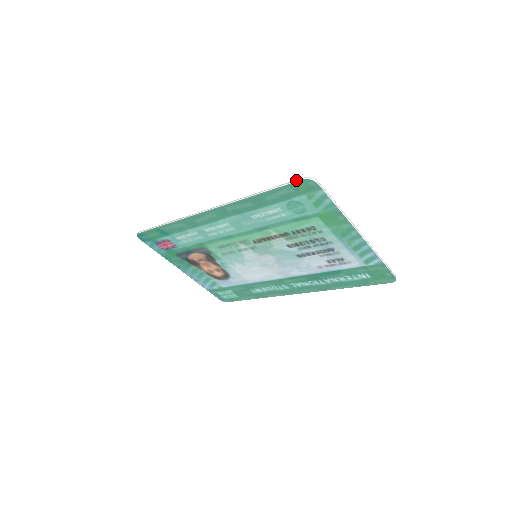
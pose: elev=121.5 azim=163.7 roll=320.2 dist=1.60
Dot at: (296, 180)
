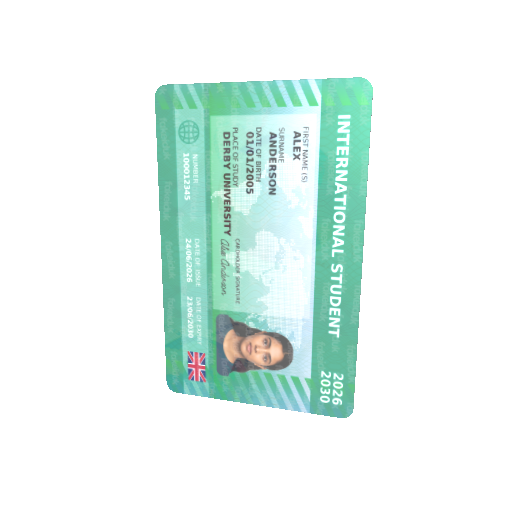
Dot at: (156, 107)
